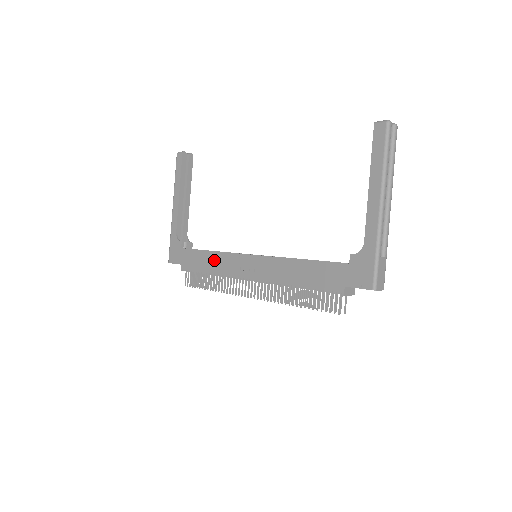
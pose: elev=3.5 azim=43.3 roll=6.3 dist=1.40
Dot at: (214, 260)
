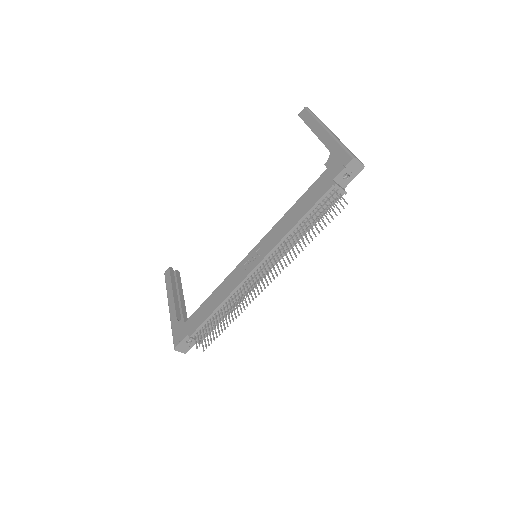
Dot at: (219, 293)
